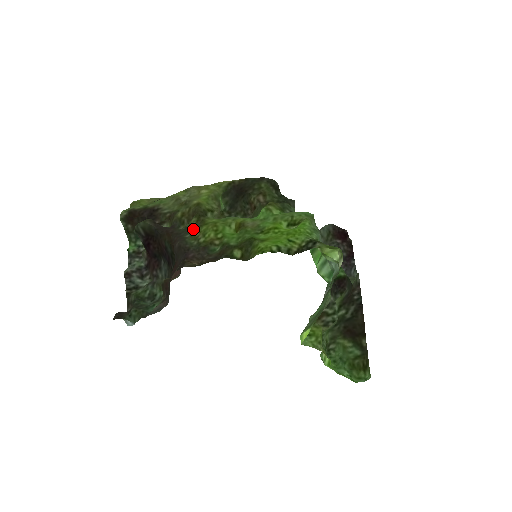
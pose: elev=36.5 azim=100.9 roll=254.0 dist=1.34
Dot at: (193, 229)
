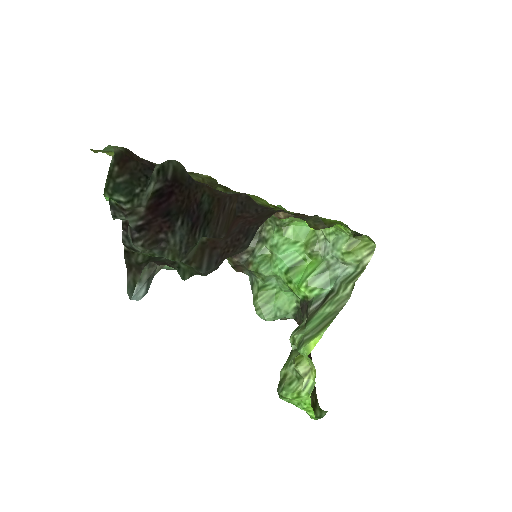
Dot at: occluded
